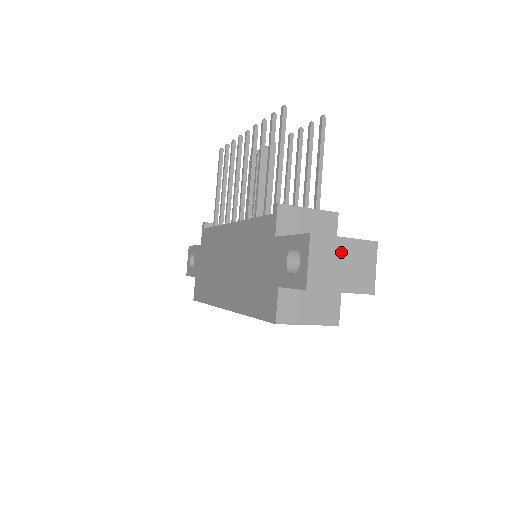
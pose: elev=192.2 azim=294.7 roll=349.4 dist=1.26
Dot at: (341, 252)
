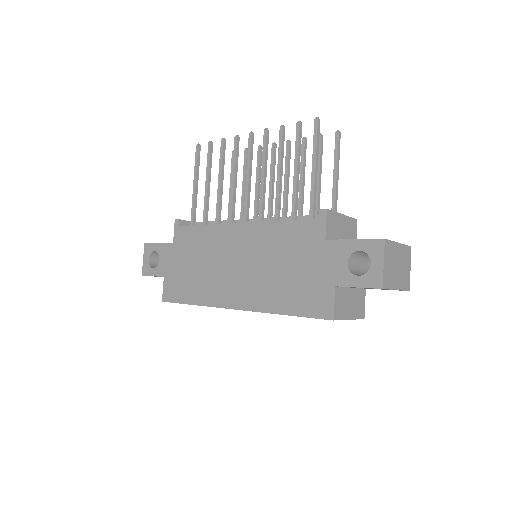
Dot at: (397, 255)
